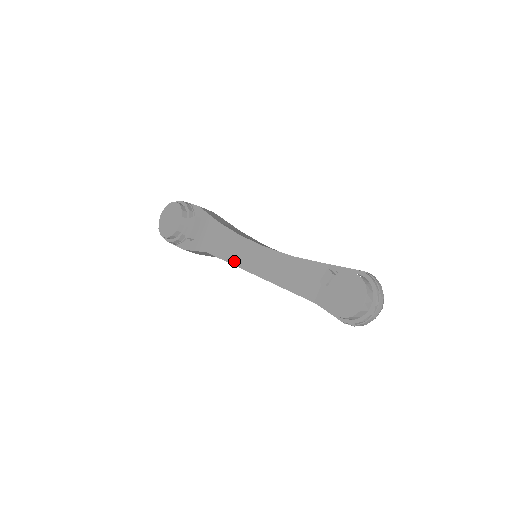
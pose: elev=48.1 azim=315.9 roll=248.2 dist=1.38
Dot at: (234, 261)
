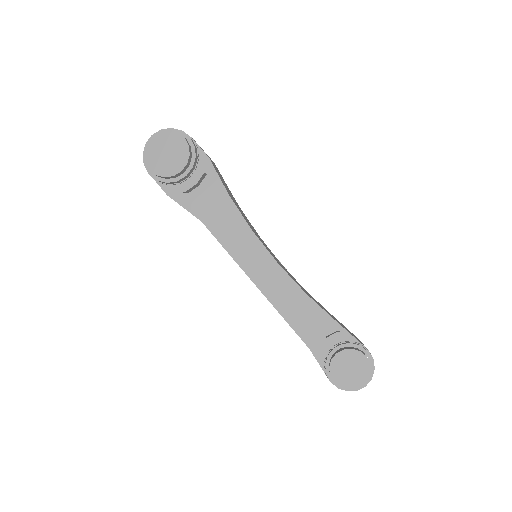
Dot at: (235, 255)
